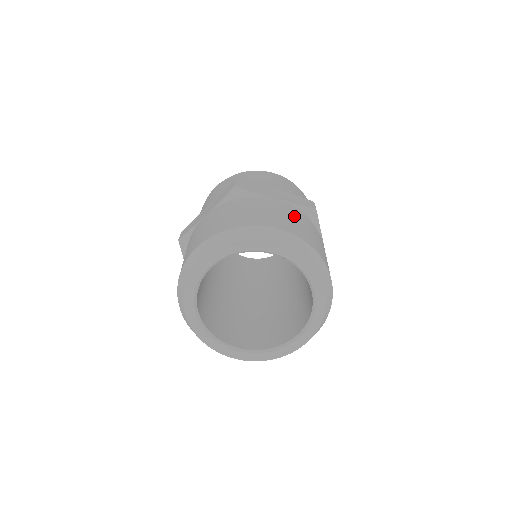
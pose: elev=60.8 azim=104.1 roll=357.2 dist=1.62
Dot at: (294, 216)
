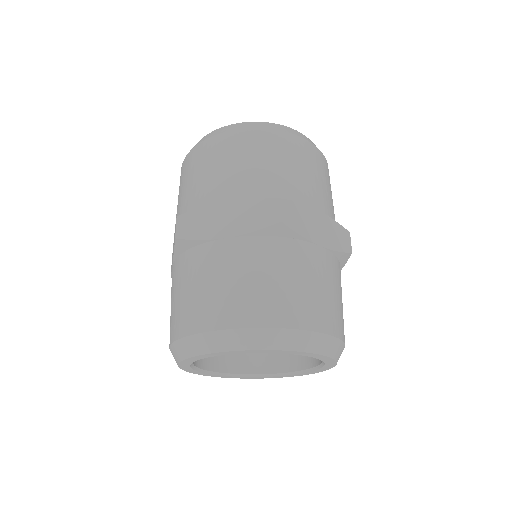
Dot at: (334, 283)
